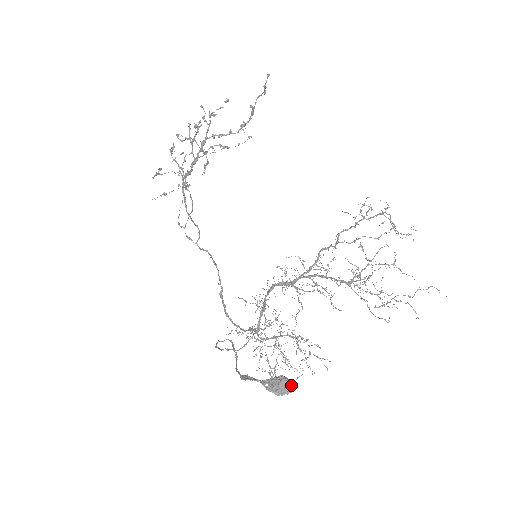
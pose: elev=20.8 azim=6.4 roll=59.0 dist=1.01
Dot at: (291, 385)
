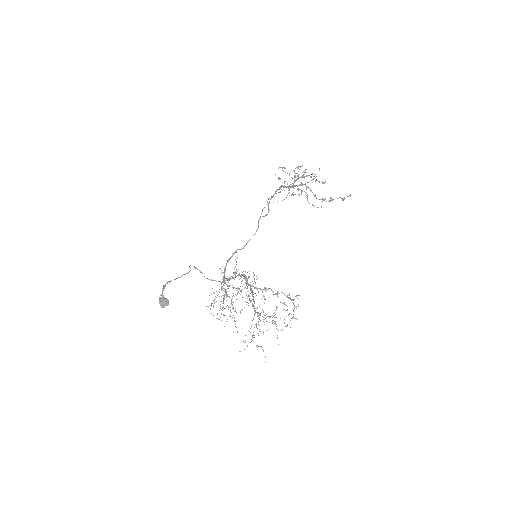
Dot at: occluded
